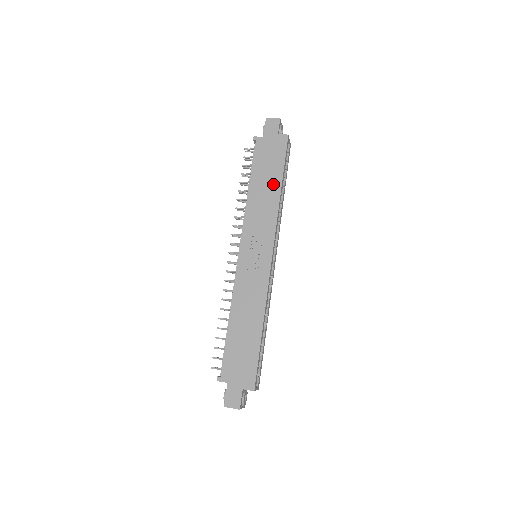
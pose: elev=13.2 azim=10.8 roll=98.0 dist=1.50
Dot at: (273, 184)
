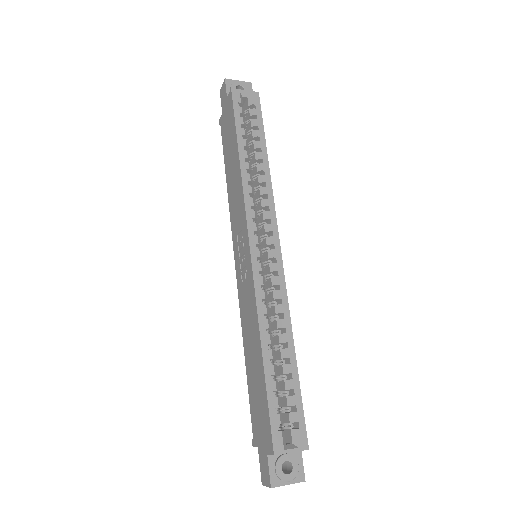
Dot at: (234, 158)
